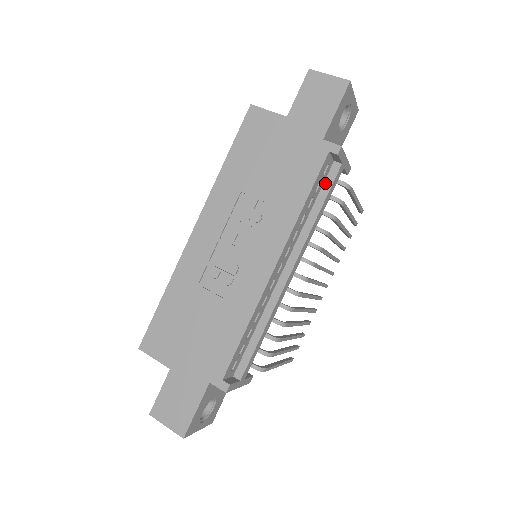
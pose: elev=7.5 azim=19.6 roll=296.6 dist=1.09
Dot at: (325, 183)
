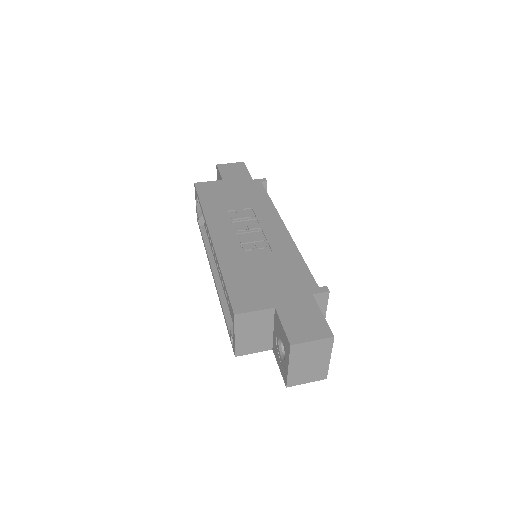
Dot at: occluded
